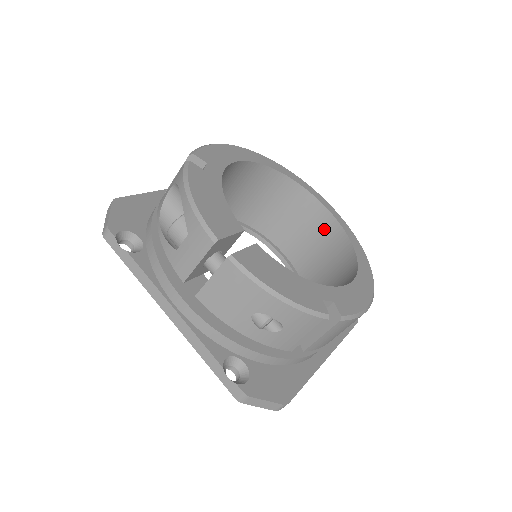
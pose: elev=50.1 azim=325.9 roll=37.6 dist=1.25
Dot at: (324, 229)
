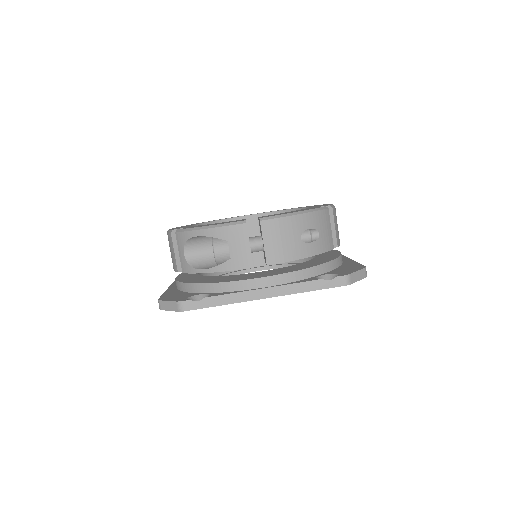
Dot at: occluded
